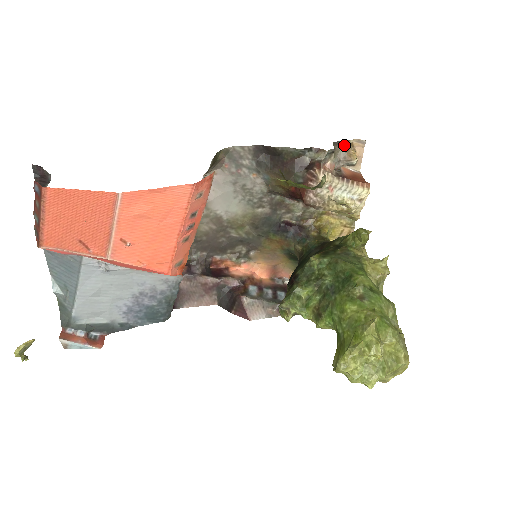
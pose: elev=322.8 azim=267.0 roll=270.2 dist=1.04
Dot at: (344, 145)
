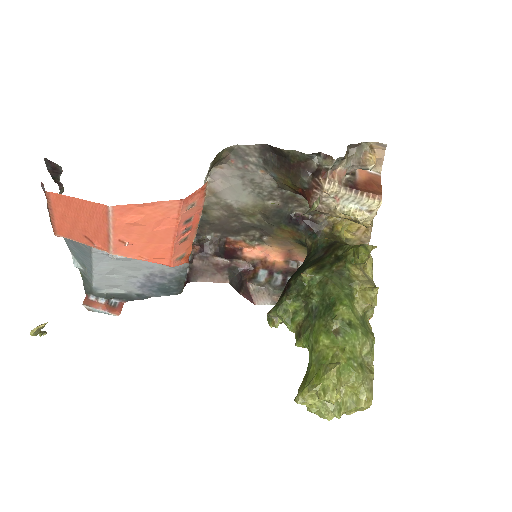
Dot at: (361, 148)
